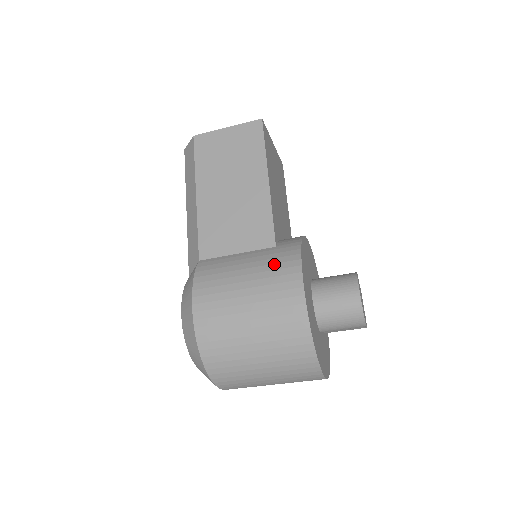
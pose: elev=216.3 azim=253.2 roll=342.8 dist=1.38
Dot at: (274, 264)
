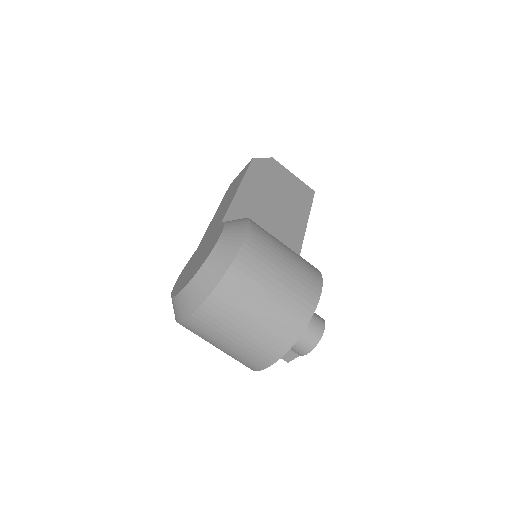
Dot at: (305, 262)
